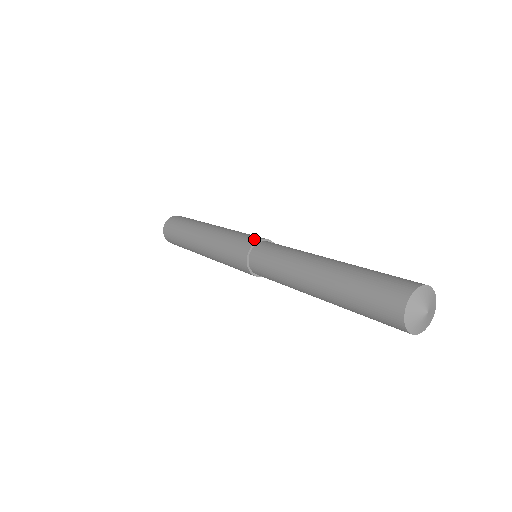
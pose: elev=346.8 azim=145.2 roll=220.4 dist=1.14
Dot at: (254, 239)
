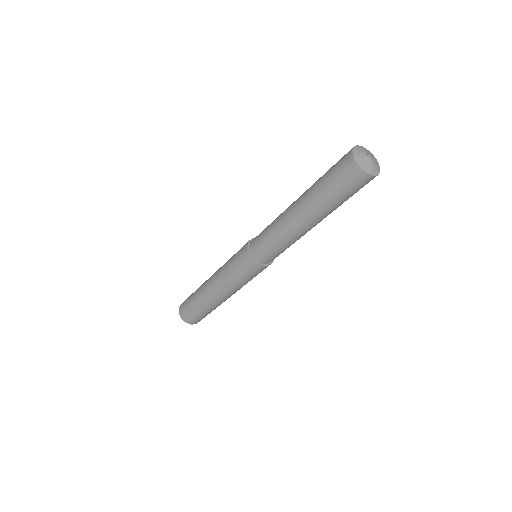
Dot at: occluded
